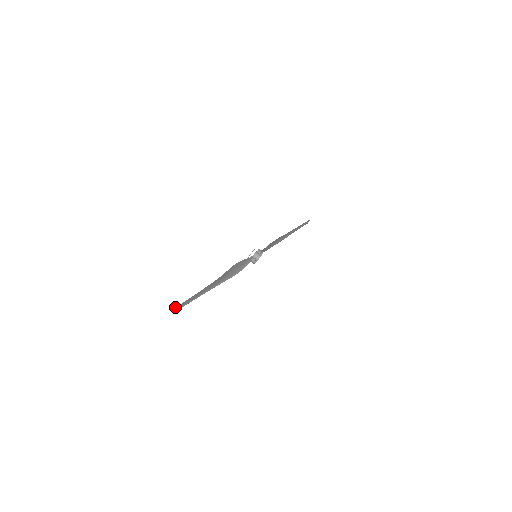
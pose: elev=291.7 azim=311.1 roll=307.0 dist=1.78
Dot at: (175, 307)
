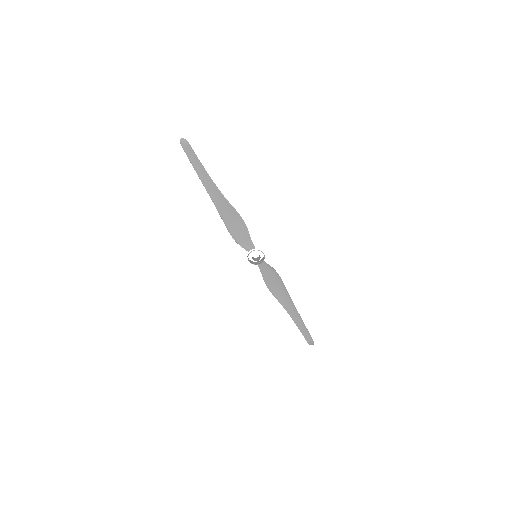
Dot at: occluded
